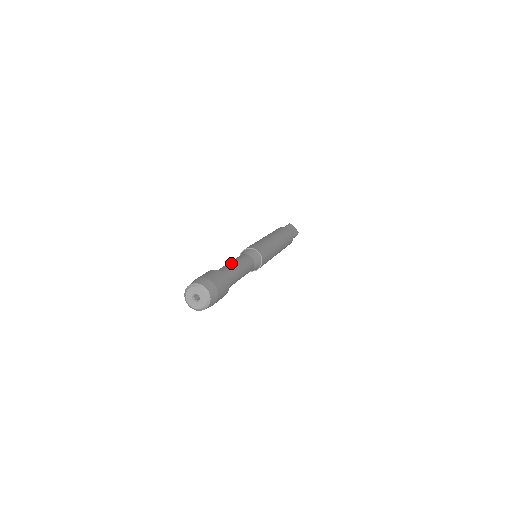
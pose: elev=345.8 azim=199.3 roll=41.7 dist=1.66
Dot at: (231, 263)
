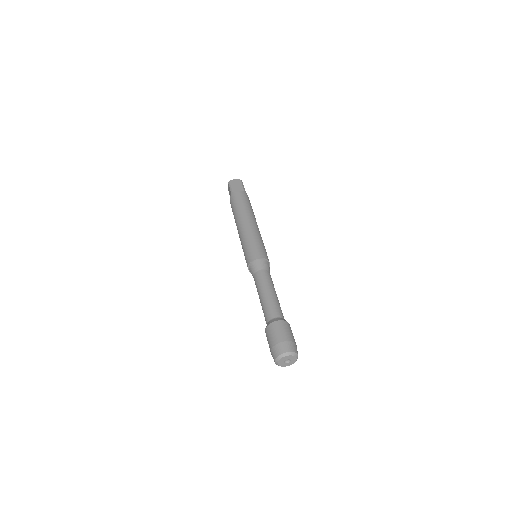
Dot at: (276, 296)
